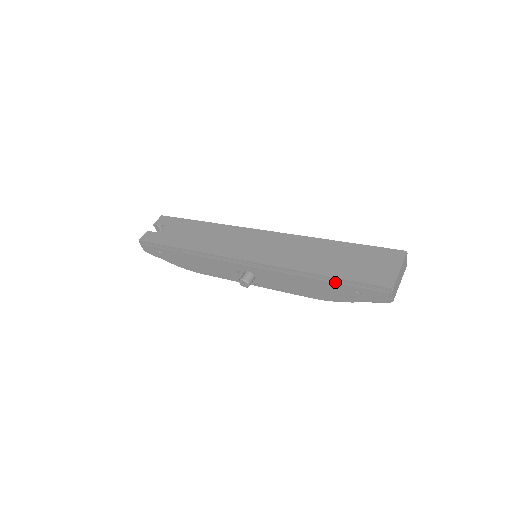
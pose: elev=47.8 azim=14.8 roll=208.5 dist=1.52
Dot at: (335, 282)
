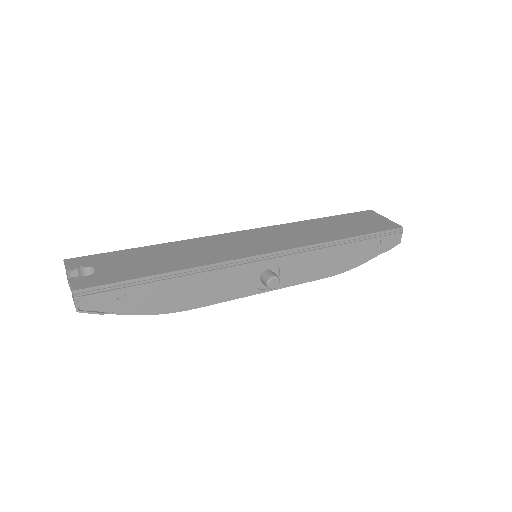
Dot at: (362, 240)
